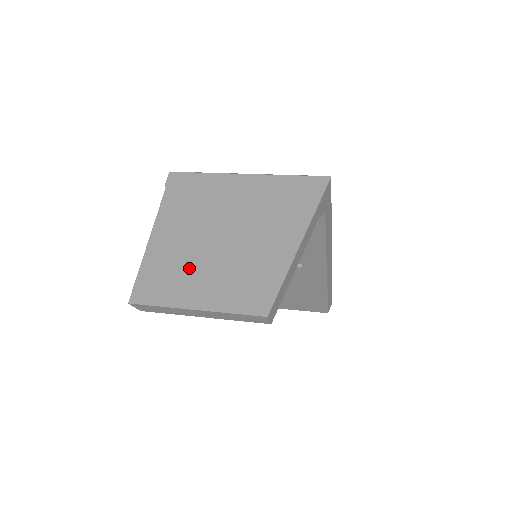
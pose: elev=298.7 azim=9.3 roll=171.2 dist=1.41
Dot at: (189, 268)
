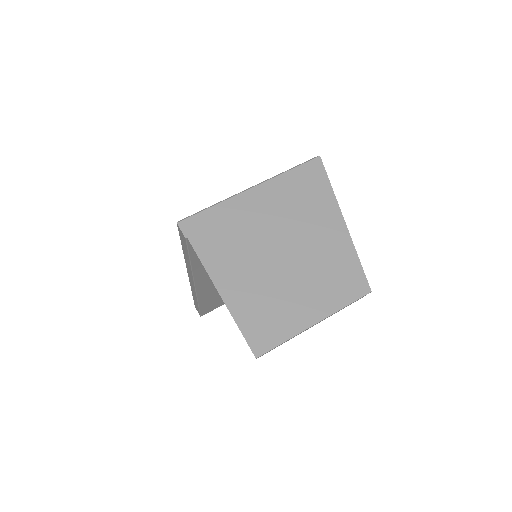
Dot at: (279, 295)
